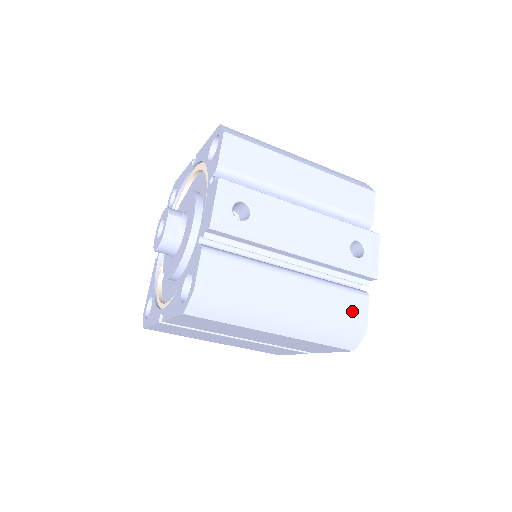
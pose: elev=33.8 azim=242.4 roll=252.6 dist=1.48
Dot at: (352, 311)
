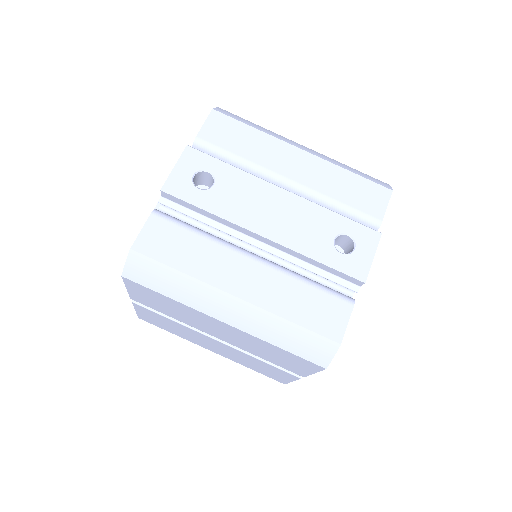
Dot at: (325, 315)
